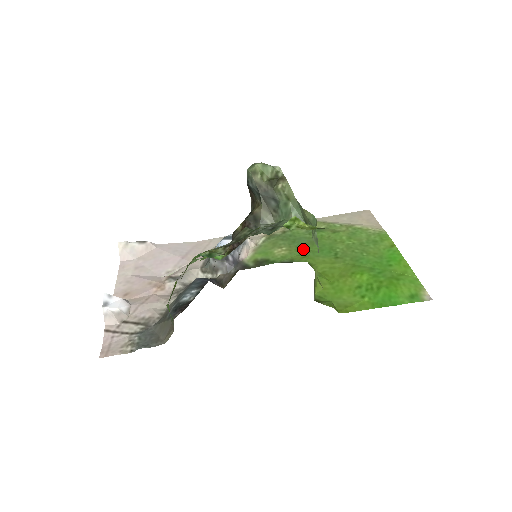
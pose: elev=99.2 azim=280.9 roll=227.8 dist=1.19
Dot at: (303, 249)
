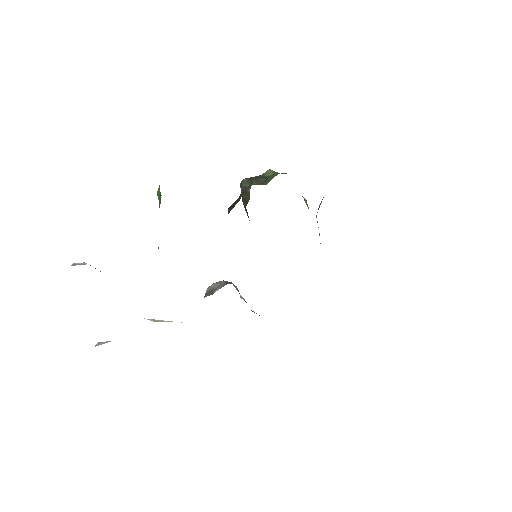
Dot at: occluded
